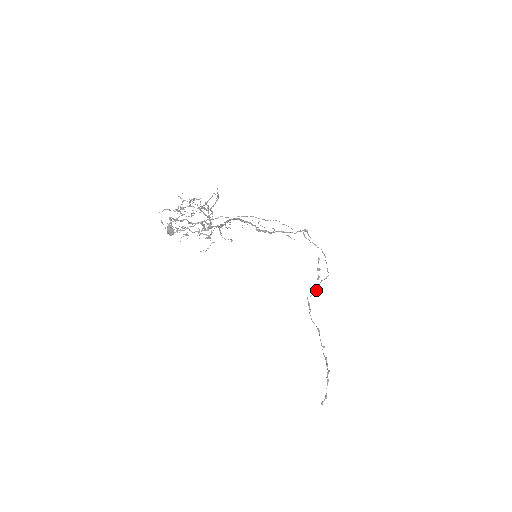
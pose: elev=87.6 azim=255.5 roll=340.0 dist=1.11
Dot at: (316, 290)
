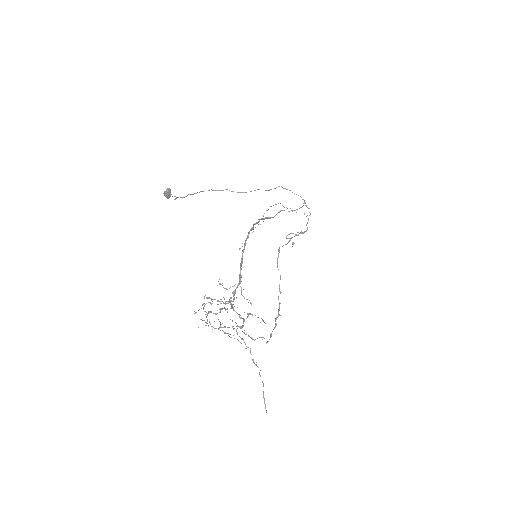
Dot at: (290, 240)
